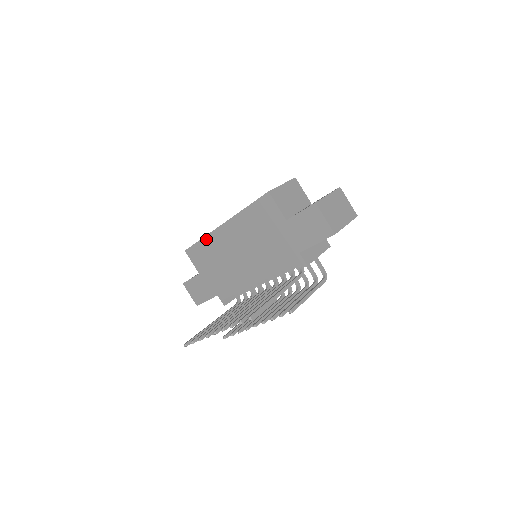
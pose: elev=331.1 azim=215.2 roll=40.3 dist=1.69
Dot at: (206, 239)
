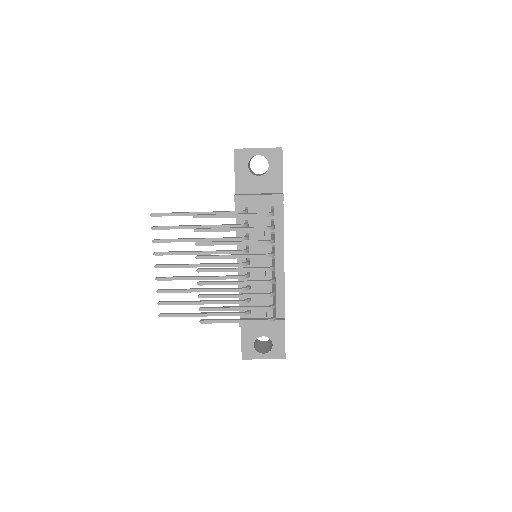
Dot at: occluded
